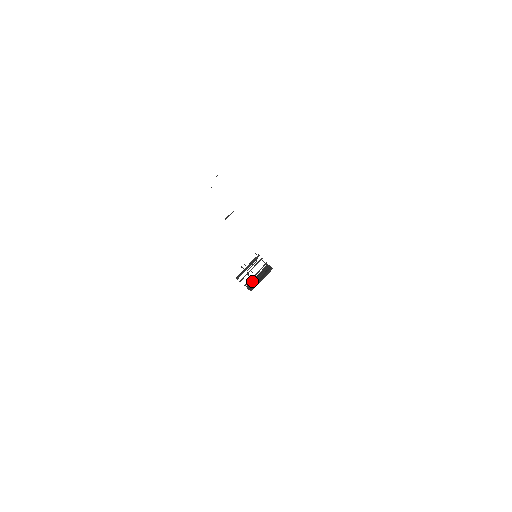
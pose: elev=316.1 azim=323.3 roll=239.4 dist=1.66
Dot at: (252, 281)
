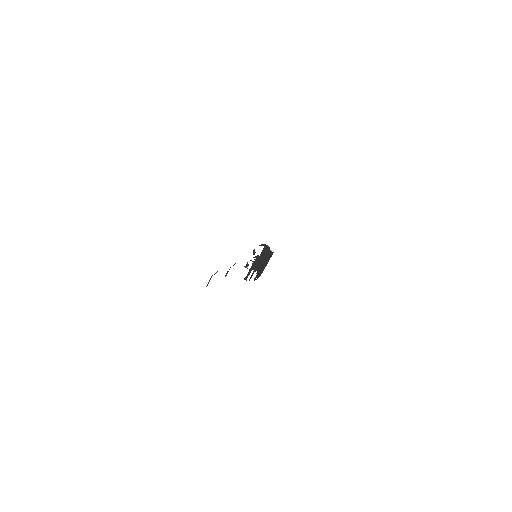
Dot at: (259, 273)
